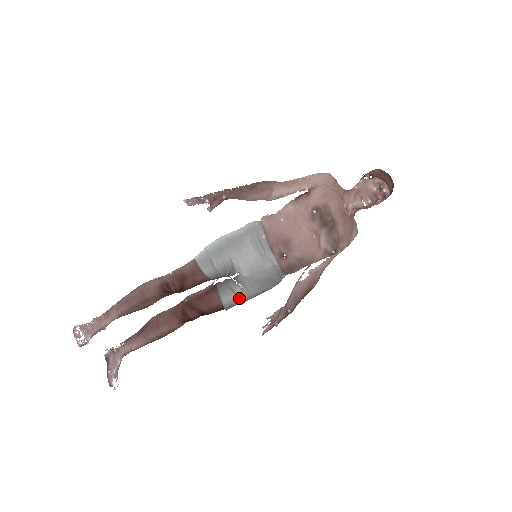
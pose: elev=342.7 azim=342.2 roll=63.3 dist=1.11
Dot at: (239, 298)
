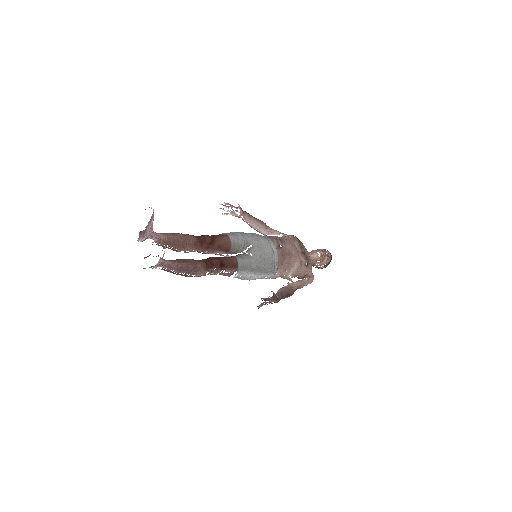
Dot at: (249, 262)
